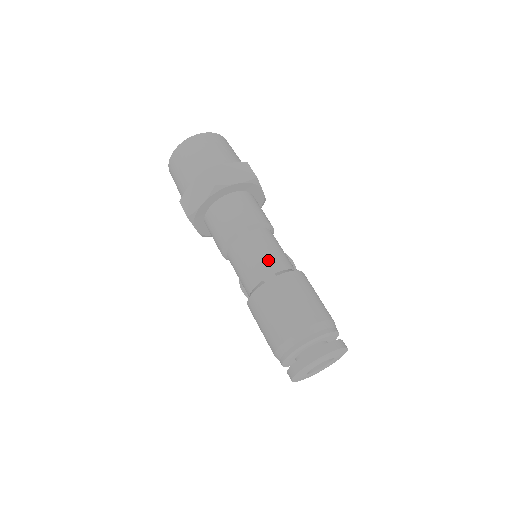
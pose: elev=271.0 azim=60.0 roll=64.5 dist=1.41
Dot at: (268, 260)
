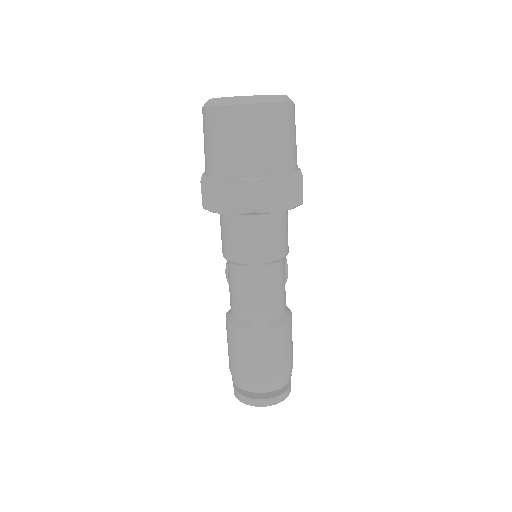
Dot at: (266, 305)
